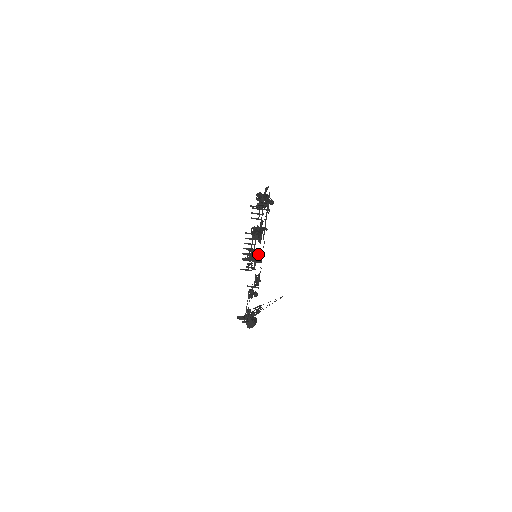
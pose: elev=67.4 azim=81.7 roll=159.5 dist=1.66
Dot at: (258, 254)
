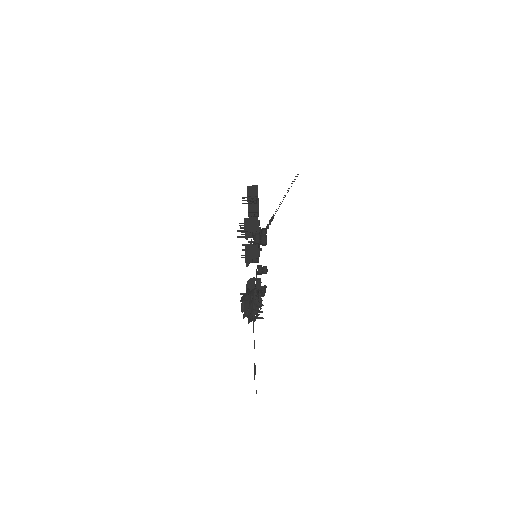
Dot at: occluded
